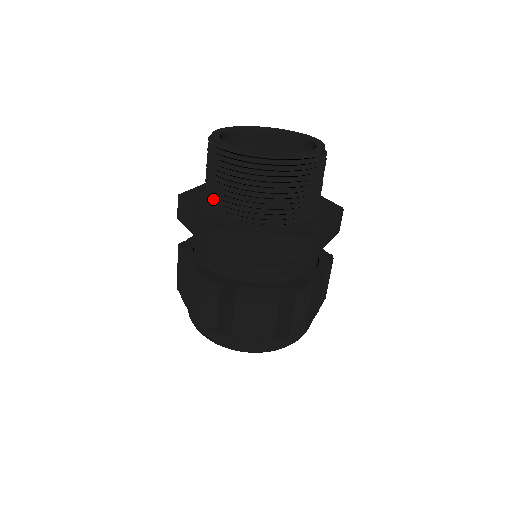
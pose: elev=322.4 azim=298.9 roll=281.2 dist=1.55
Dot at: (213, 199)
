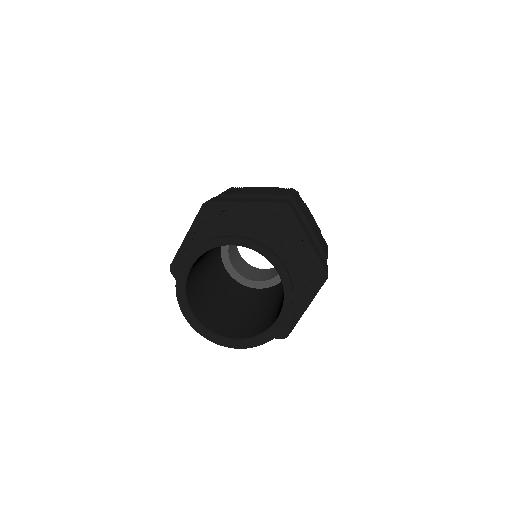
Dot at: occluded
